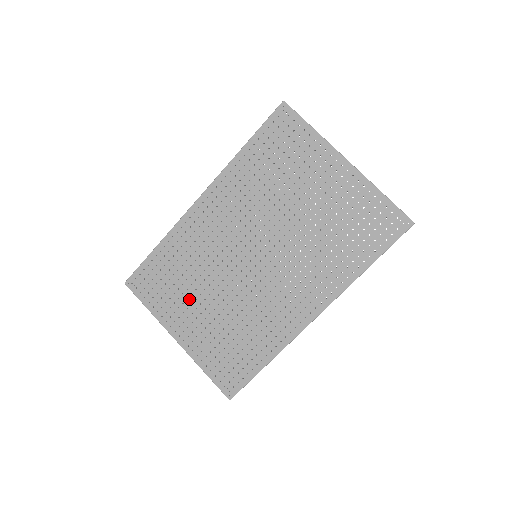
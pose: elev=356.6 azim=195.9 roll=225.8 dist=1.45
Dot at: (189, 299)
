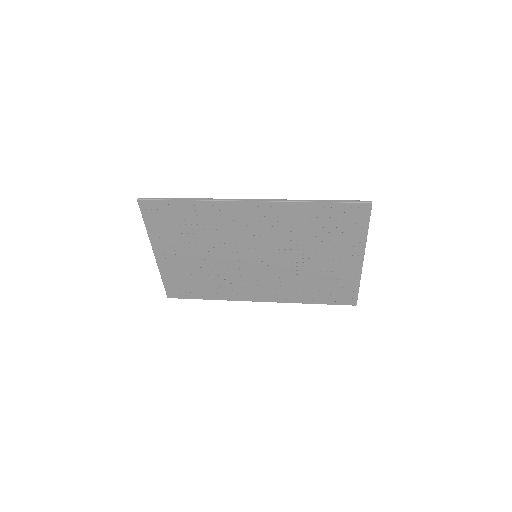
Dot at: (185, 243)
